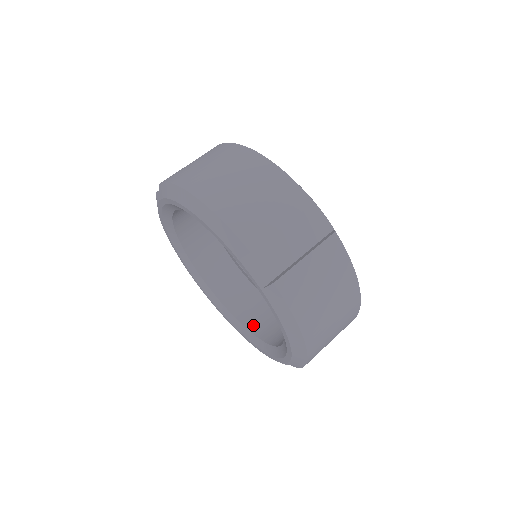
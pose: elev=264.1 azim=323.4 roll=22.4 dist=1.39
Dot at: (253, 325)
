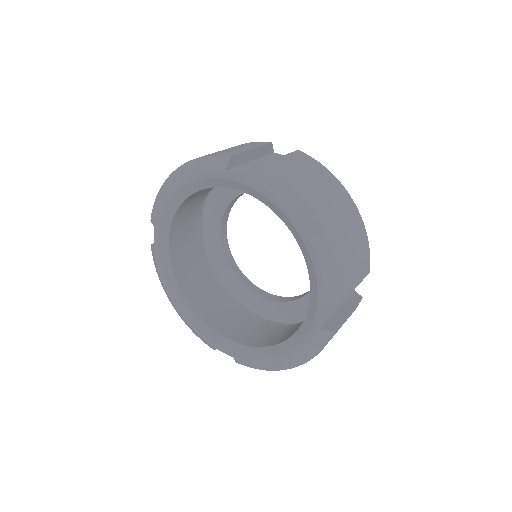
Dot at: (193, 299)
